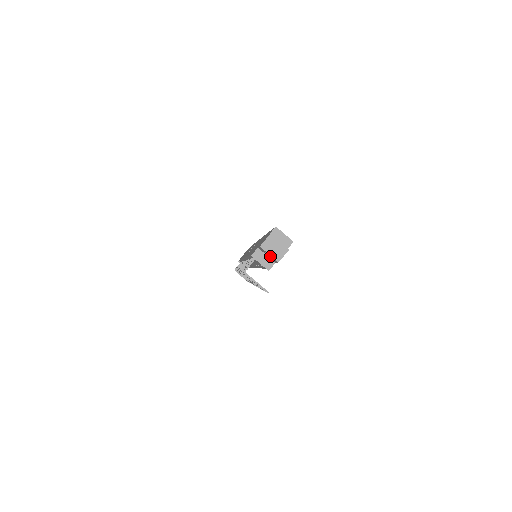
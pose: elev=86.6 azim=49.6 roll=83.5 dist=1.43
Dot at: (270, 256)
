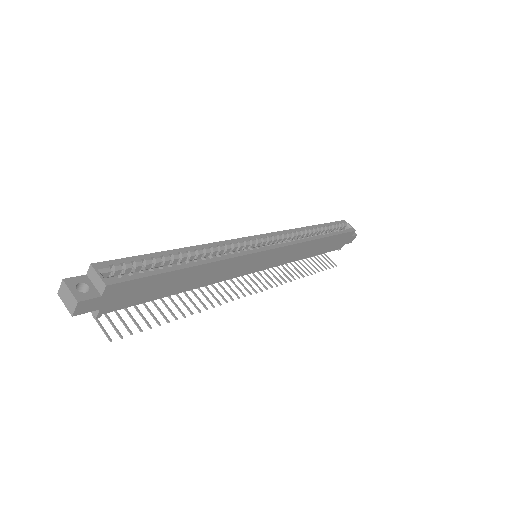
Dot at: occluded
